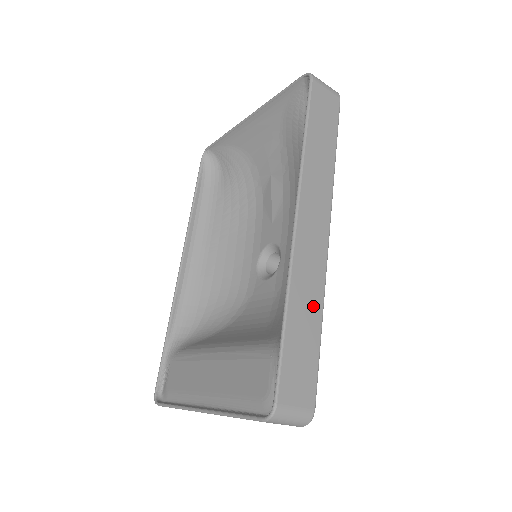
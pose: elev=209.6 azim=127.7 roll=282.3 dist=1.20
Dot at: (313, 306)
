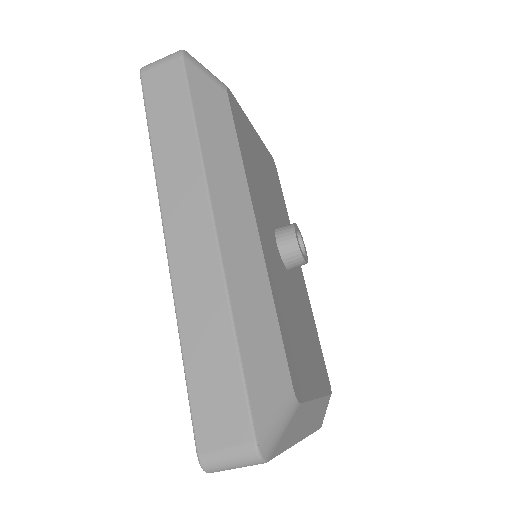
Dot at: (215, 318)
